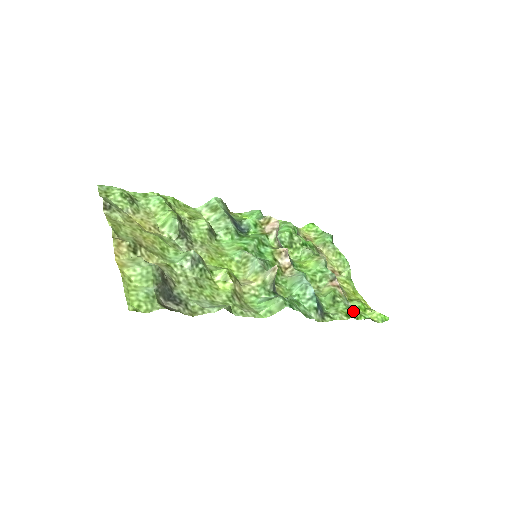
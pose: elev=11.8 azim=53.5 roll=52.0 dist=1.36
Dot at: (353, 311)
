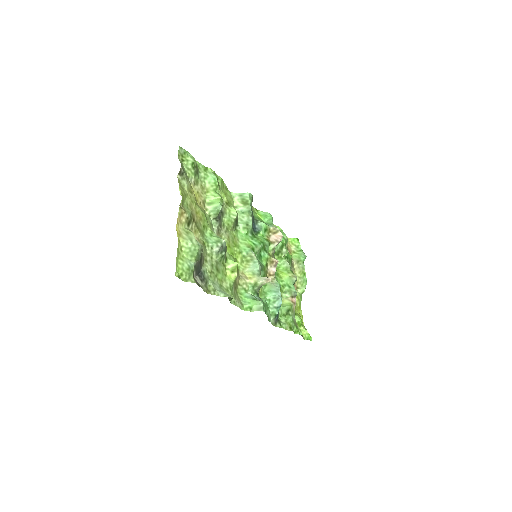
Dot at: (295, 326)
